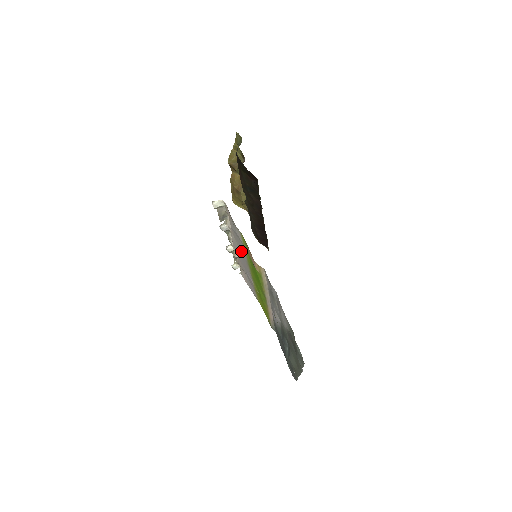
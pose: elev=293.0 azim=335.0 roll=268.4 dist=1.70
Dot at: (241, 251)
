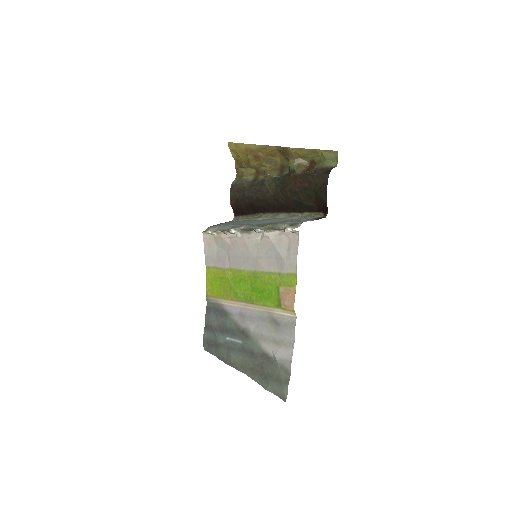
Dot at: (259, 258)
